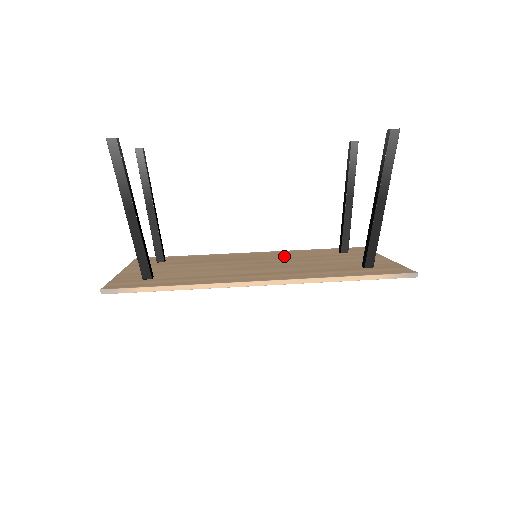
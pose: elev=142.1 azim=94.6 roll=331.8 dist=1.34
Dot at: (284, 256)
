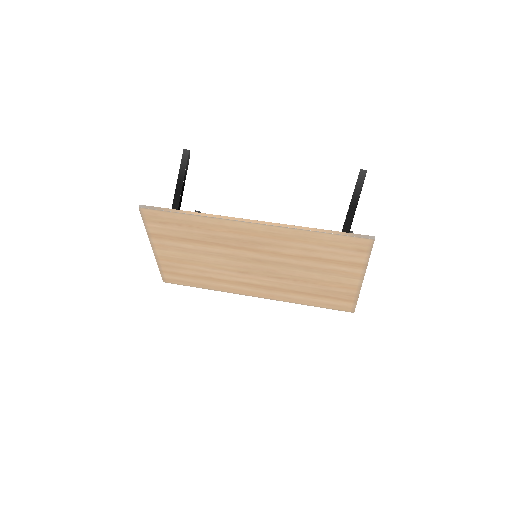
Dot at: occluded
